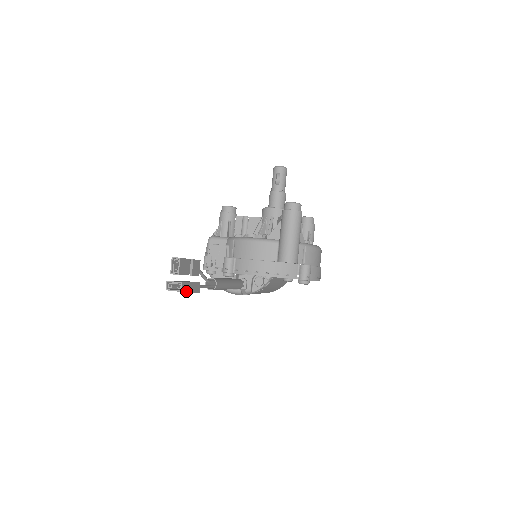
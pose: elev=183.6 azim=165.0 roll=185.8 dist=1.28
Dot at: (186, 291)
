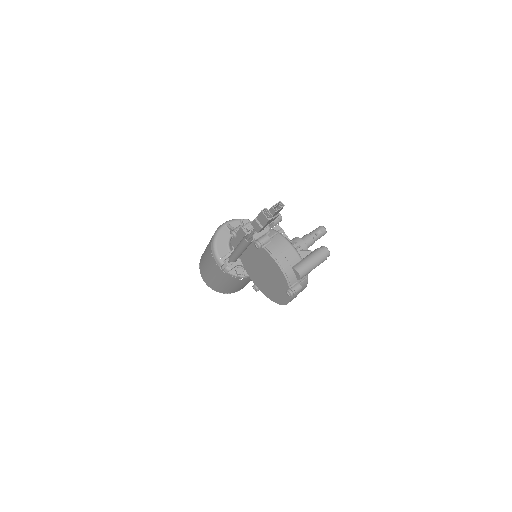
Dot at: (266, 223)
